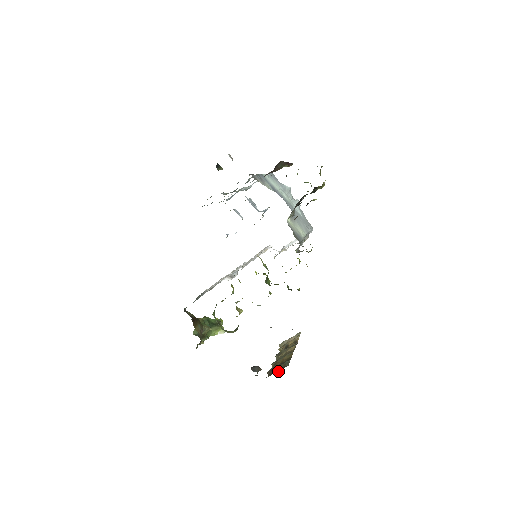
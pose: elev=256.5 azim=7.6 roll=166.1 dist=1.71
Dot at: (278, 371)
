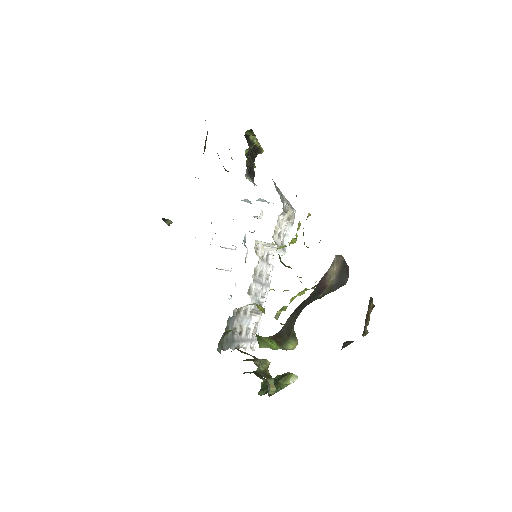
Dot at: (368, 315)
